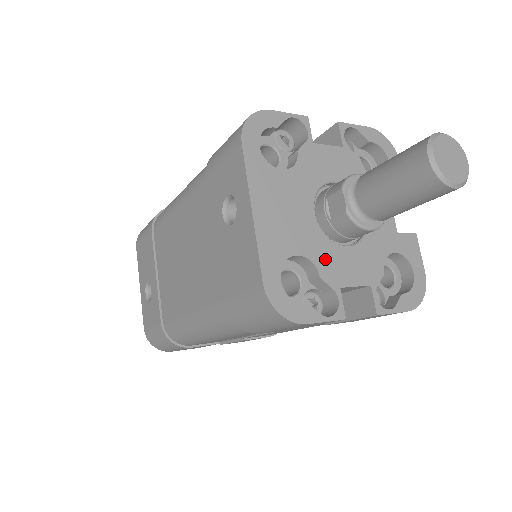
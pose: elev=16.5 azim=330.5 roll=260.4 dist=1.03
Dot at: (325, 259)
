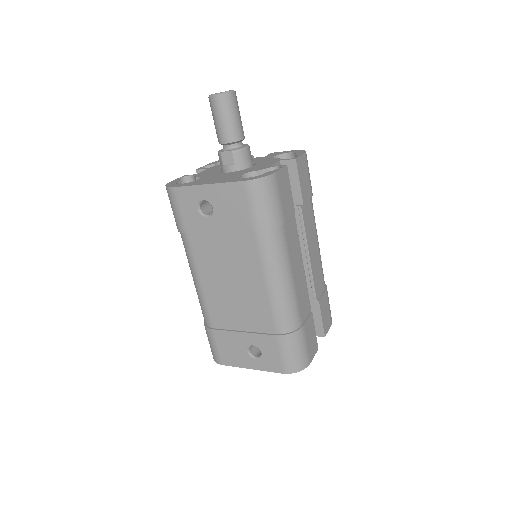
Dot at: (252, 170)
